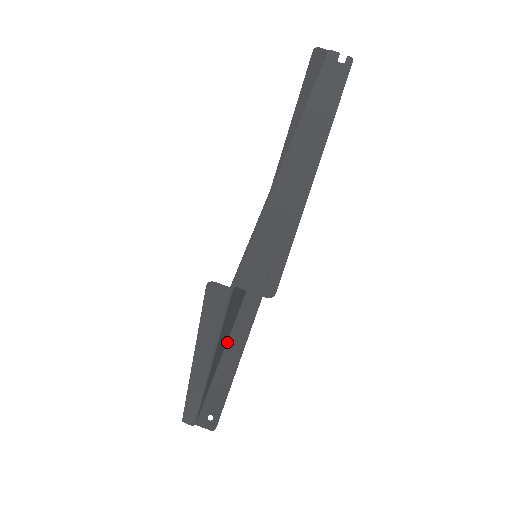
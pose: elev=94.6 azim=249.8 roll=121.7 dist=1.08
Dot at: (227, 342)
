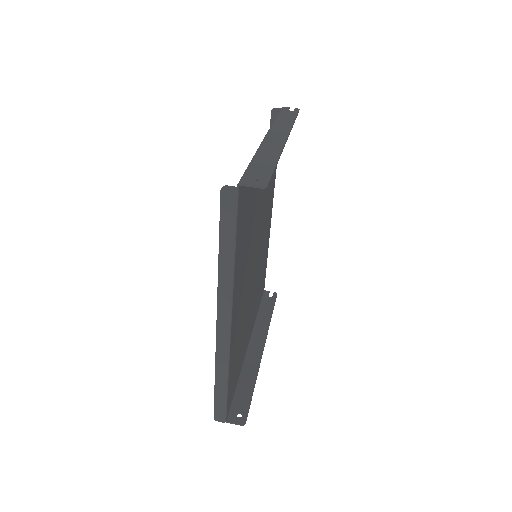
Dot at: (244, 359)
